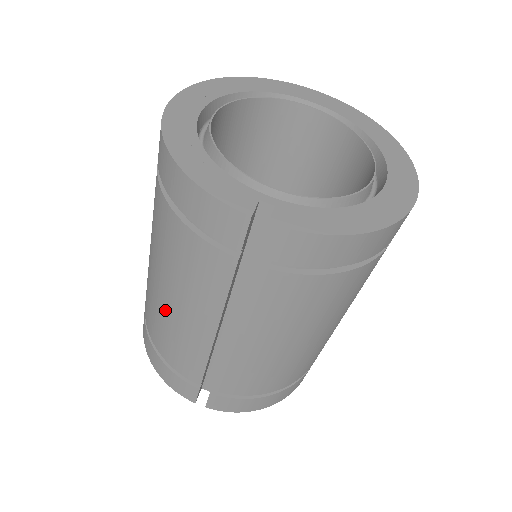
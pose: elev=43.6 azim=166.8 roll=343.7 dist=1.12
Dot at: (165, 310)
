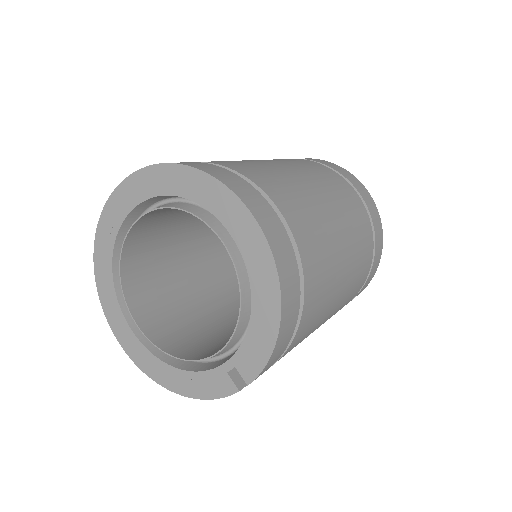
Dot at: occluded
